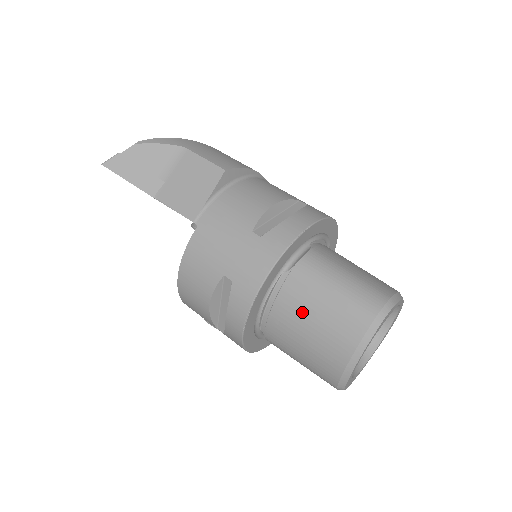
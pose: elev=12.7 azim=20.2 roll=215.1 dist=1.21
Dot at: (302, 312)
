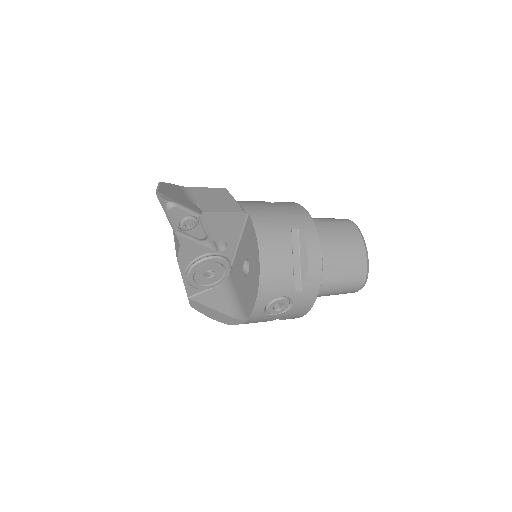
Dot at: (329, 238)
